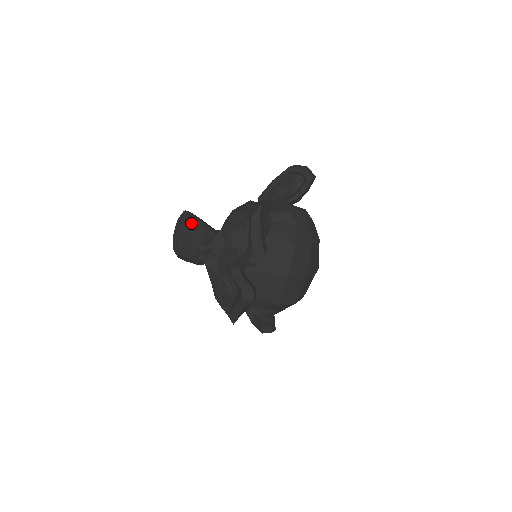
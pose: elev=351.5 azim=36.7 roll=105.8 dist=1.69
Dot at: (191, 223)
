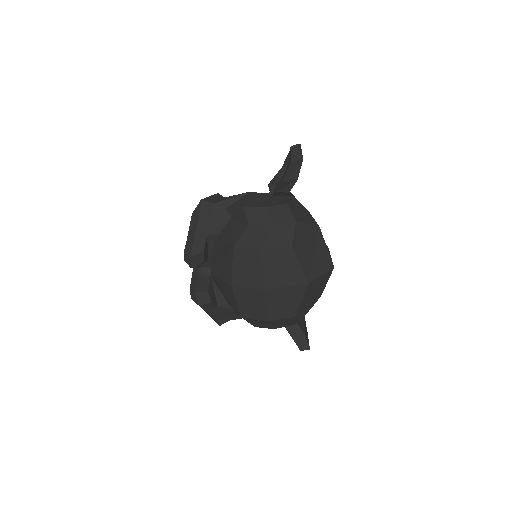
Dot at: occluded
